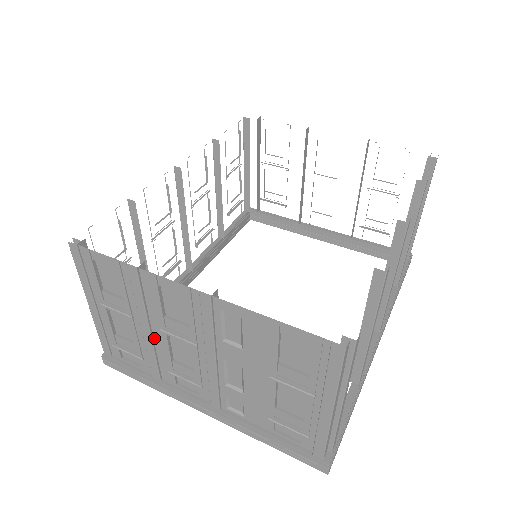
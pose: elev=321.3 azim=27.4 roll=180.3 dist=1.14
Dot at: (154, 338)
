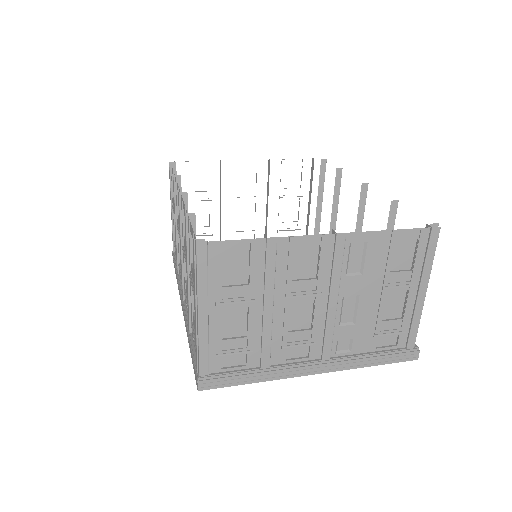
Dot at: (273, 315)
